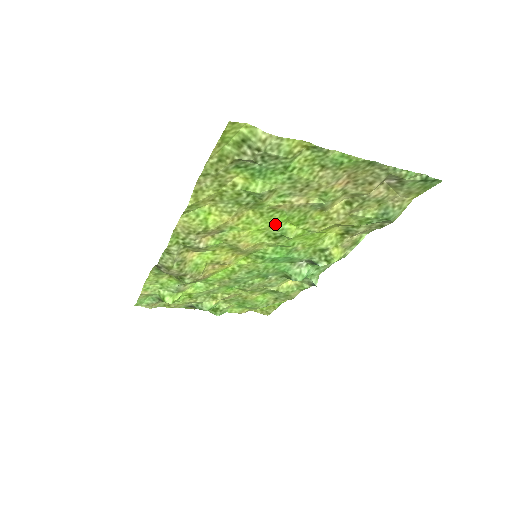
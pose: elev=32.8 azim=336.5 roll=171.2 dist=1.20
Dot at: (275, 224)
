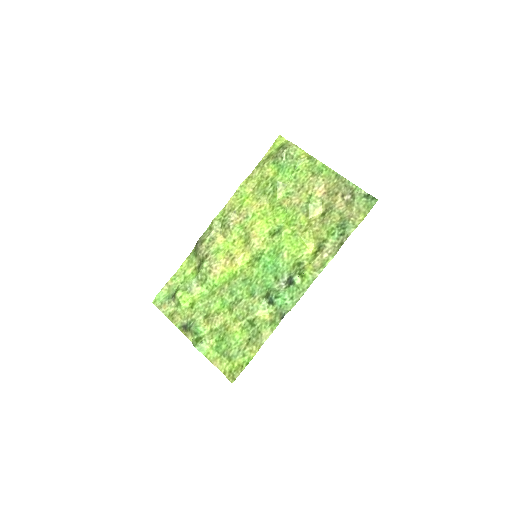
Dot at: (278, 220)
